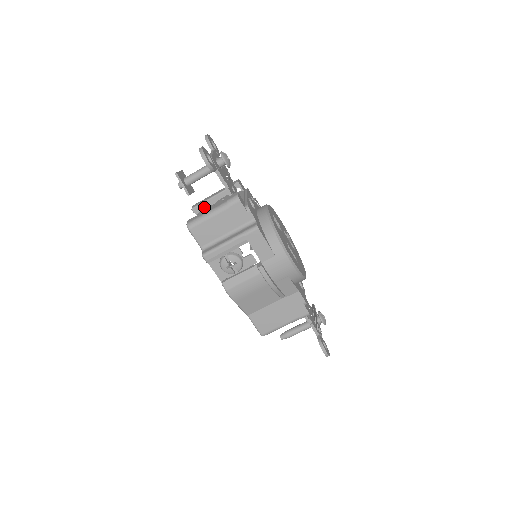
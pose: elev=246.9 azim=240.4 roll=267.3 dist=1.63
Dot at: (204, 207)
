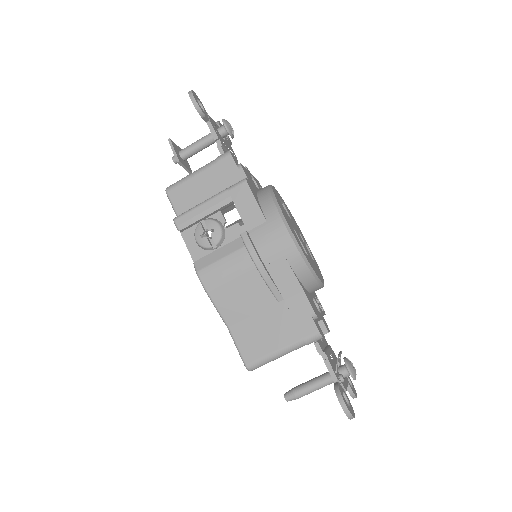
Dot at: occluded
